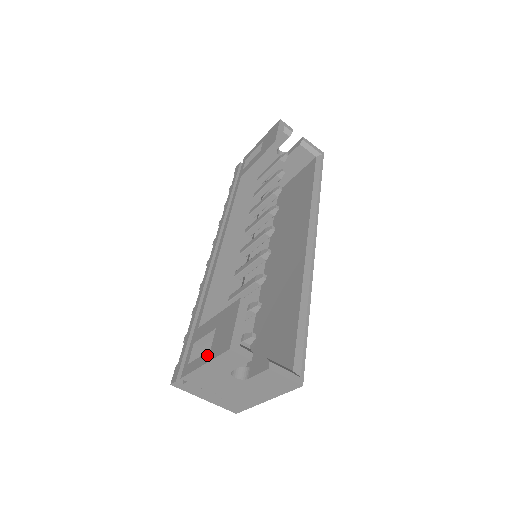
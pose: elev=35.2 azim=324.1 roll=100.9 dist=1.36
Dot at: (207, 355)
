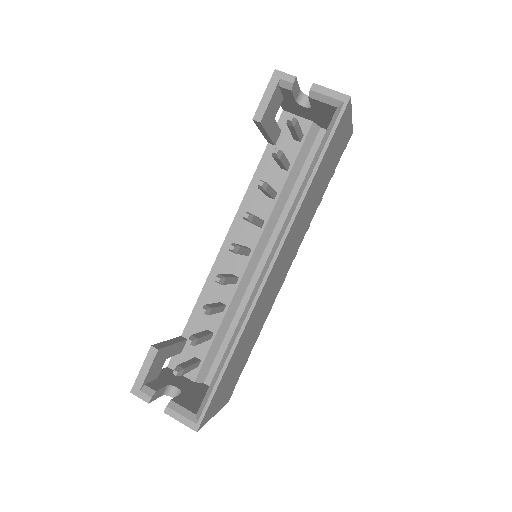
Dot at: occluded
